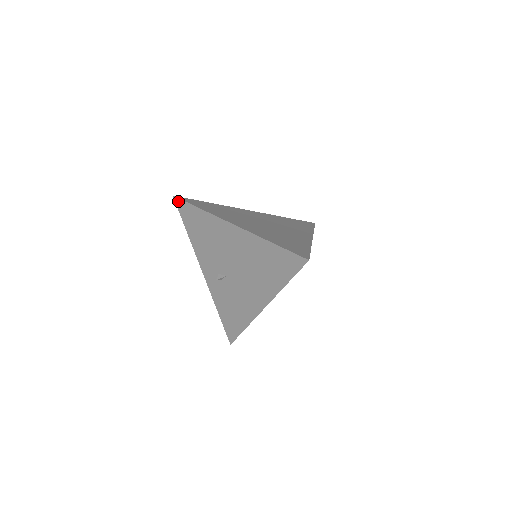
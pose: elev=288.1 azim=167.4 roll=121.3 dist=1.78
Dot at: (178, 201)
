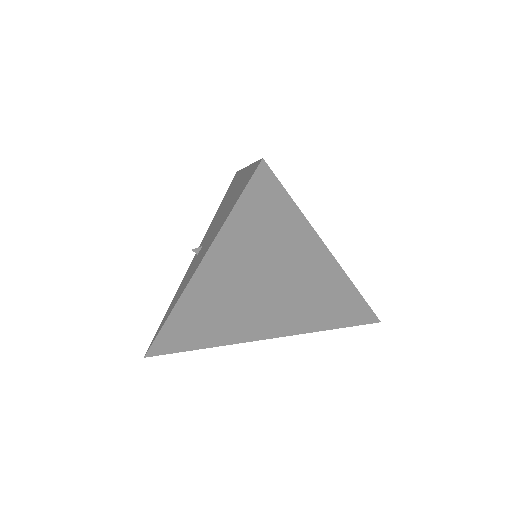
Dot at: occluded
